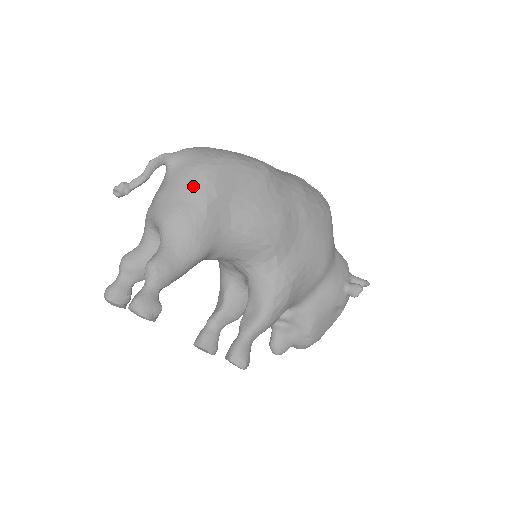
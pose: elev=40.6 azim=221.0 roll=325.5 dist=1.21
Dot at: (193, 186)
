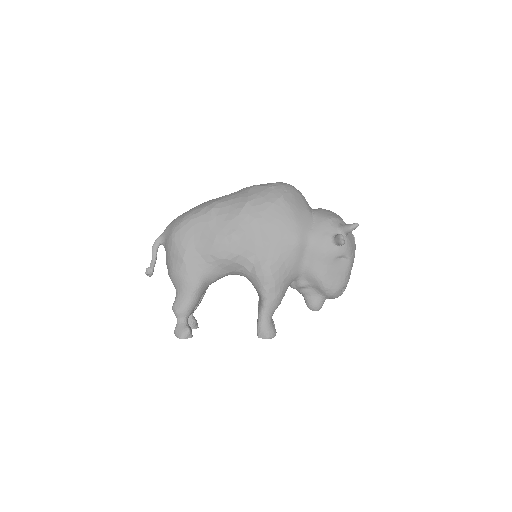
Dot at: (172, 252)
